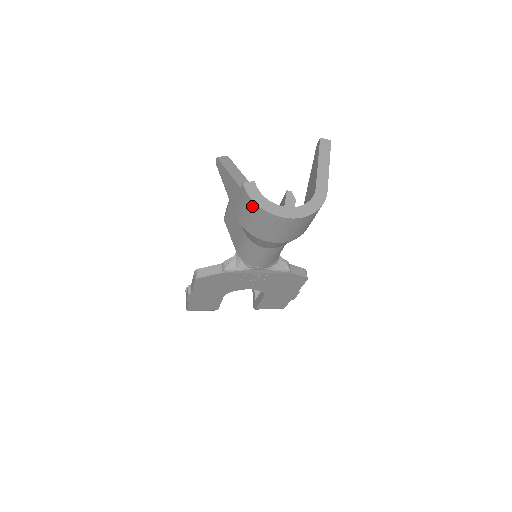
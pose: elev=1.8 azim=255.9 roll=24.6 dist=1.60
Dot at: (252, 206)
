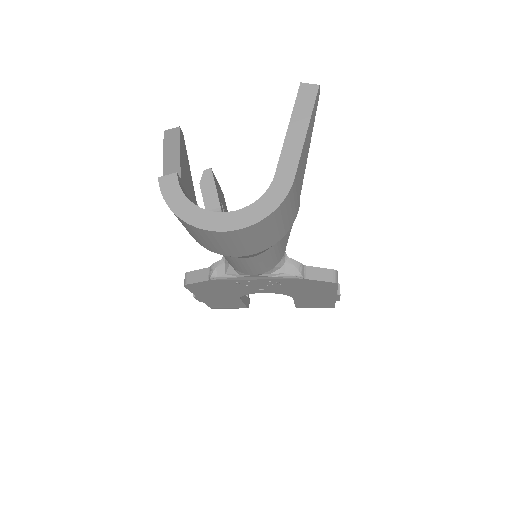
Dot at: occluded
